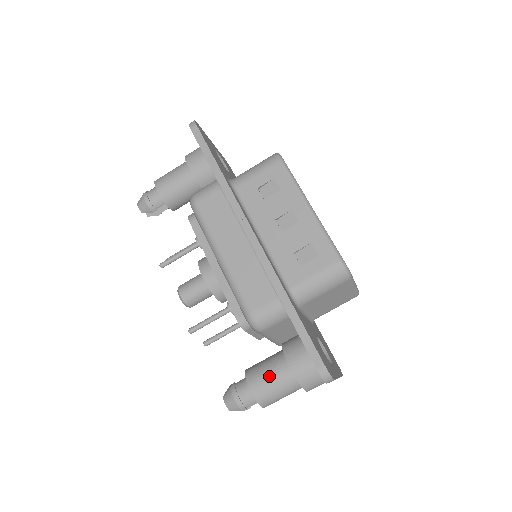
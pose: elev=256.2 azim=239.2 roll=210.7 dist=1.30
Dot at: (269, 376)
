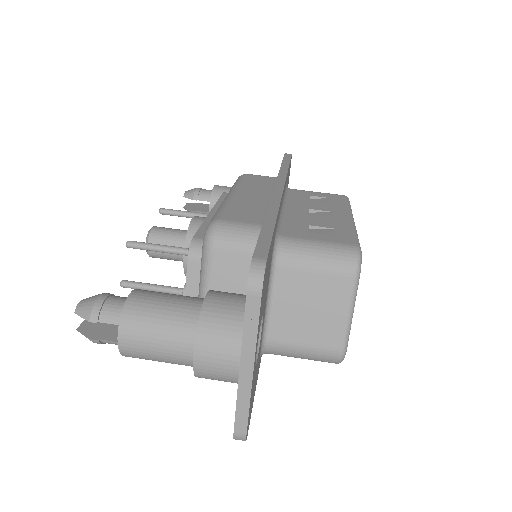
Dot at: (169, 296)
